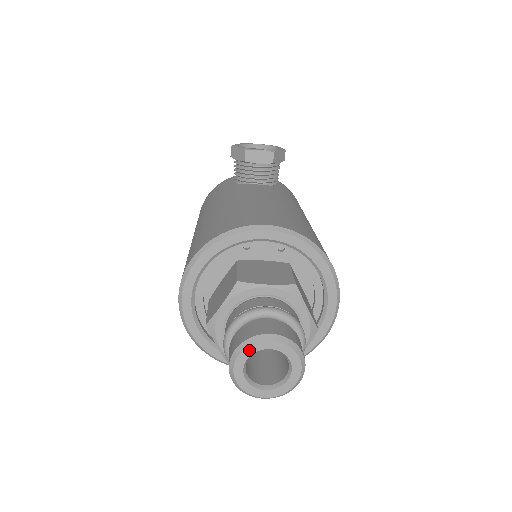
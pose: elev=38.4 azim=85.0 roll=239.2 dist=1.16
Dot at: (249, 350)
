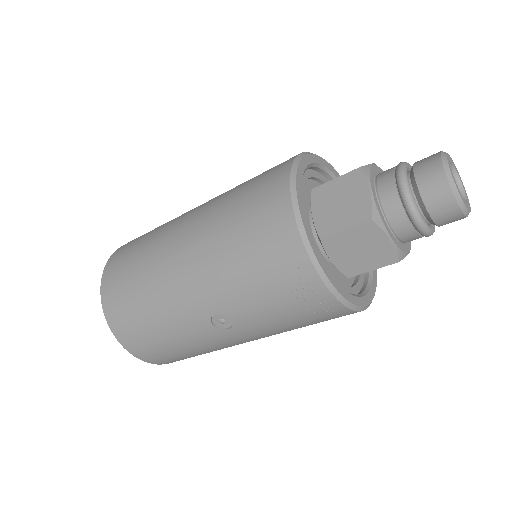
Dot at: (450, 158)
